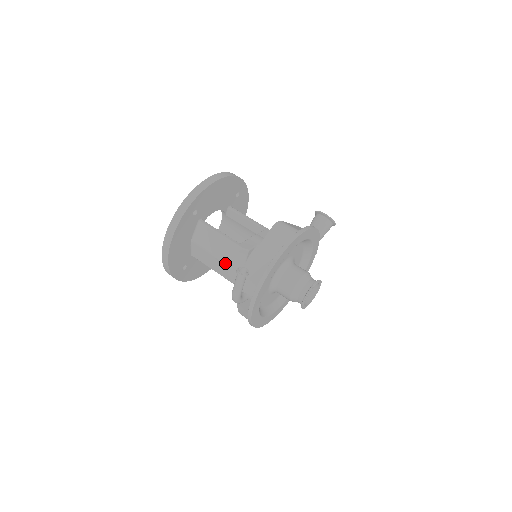
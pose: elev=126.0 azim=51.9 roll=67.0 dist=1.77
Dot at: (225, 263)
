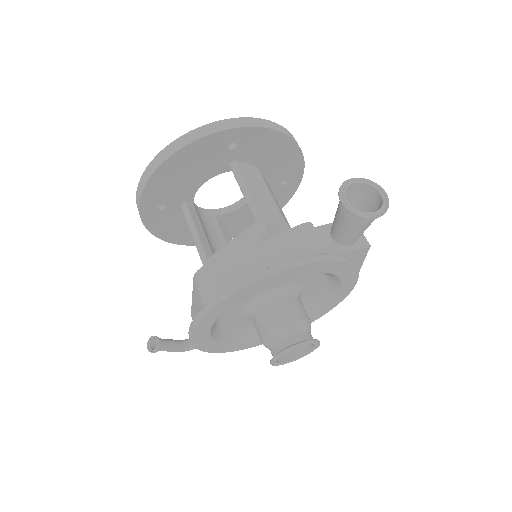
Dot at: occluded
